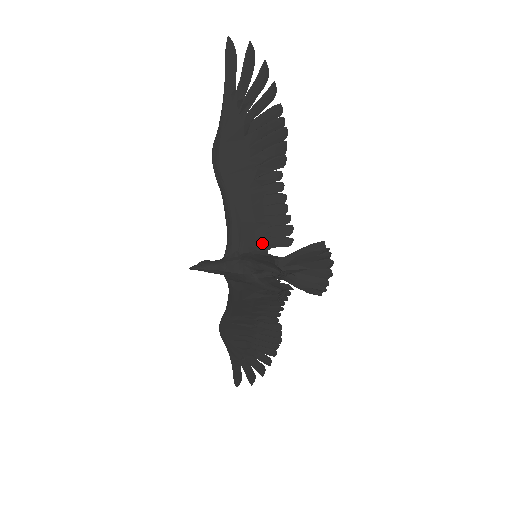
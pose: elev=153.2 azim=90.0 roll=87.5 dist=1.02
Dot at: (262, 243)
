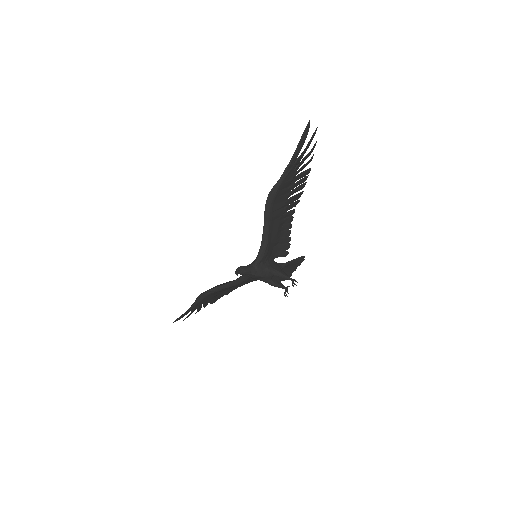
Dot at: (274, 255)
